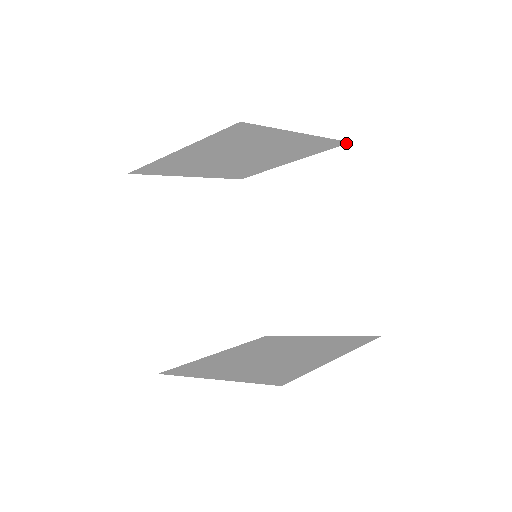
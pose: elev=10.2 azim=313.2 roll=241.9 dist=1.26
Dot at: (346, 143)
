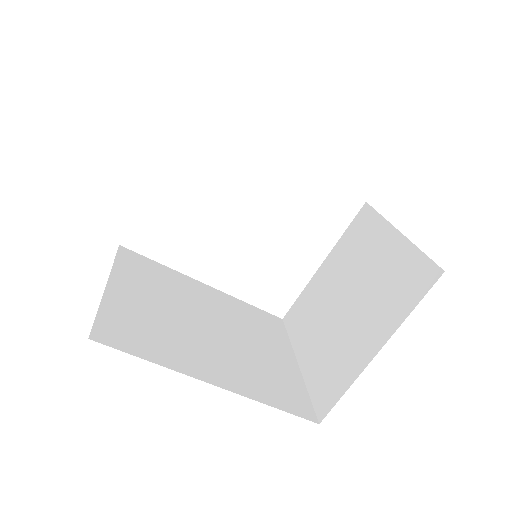
Dot at: occluded
